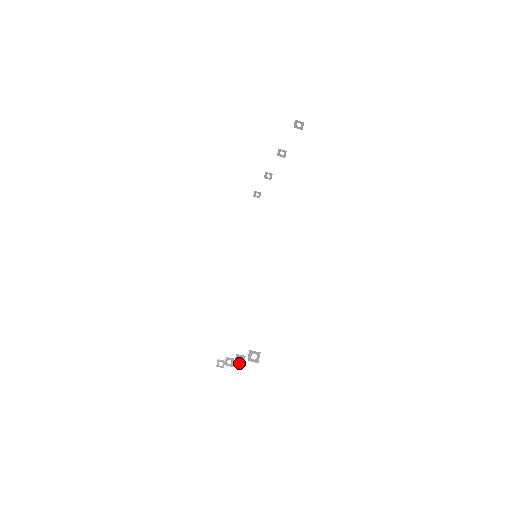
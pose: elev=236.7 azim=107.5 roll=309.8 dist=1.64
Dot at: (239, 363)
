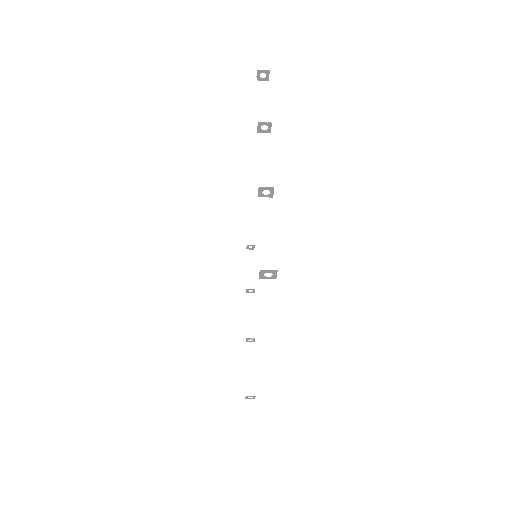
Dot at: occluded
